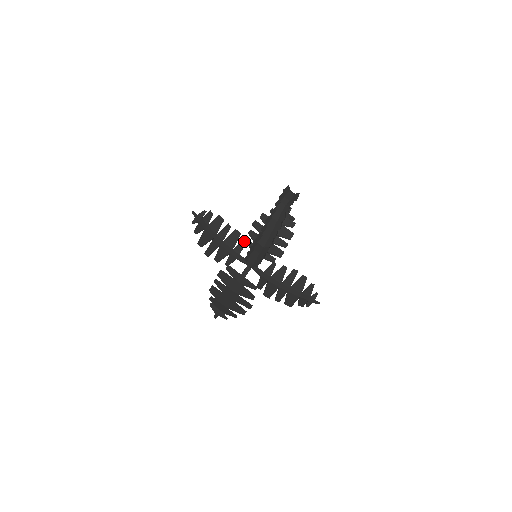
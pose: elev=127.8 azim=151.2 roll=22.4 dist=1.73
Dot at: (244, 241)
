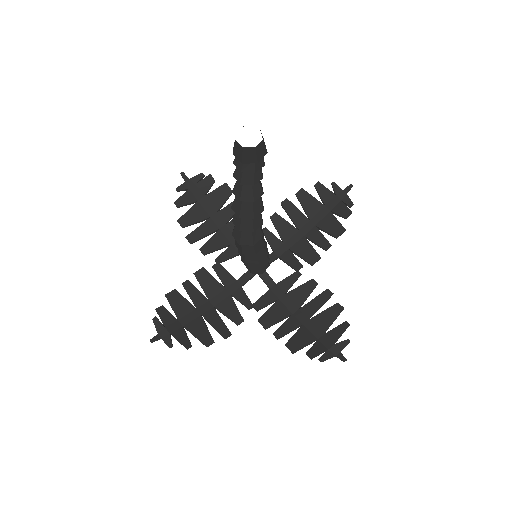
Dot at: occluded
